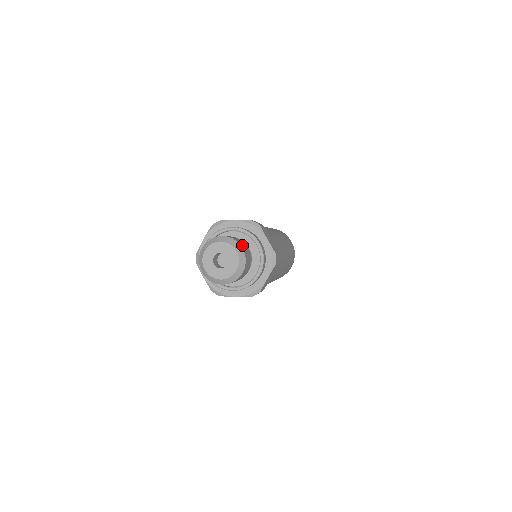
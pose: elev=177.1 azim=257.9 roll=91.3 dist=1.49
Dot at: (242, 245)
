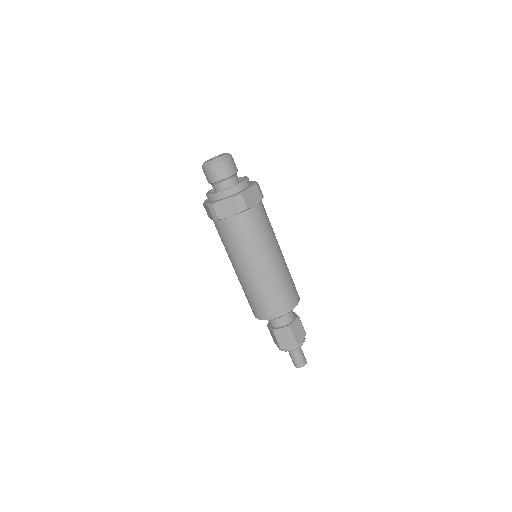
Dot at: occluded
